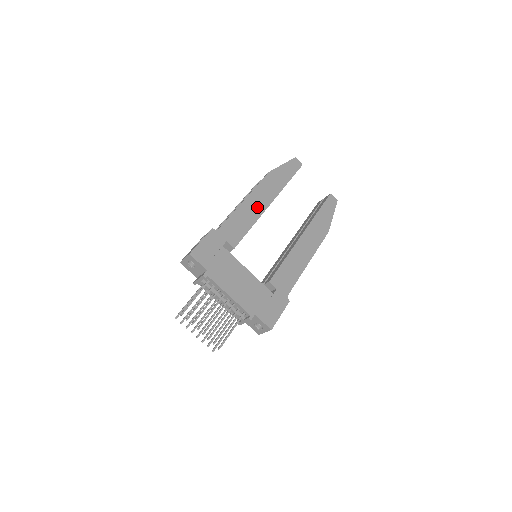
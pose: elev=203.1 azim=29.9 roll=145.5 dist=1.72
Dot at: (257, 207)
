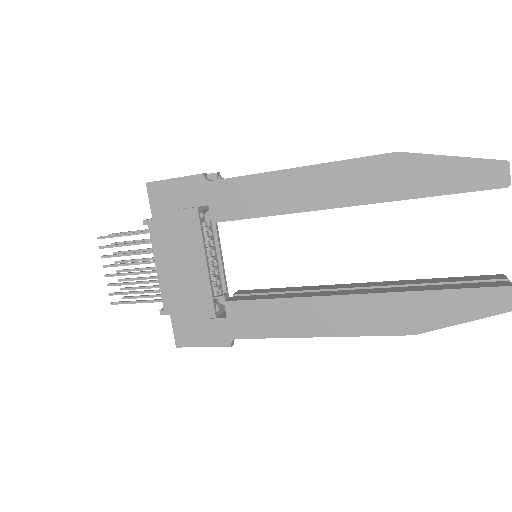
Dot at: (306, 195)
